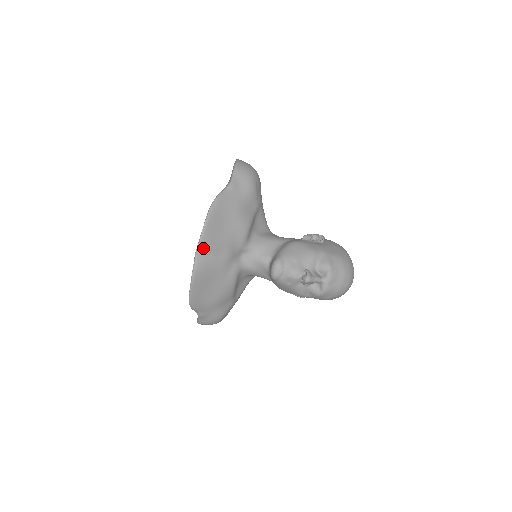
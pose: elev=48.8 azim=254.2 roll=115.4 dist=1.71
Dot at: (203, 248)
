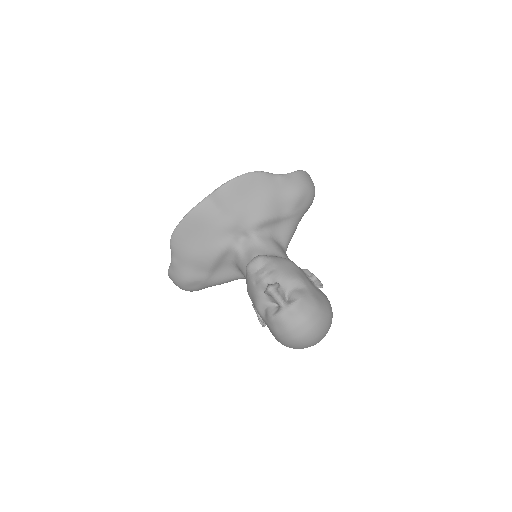
Dot at: (216, 196)
